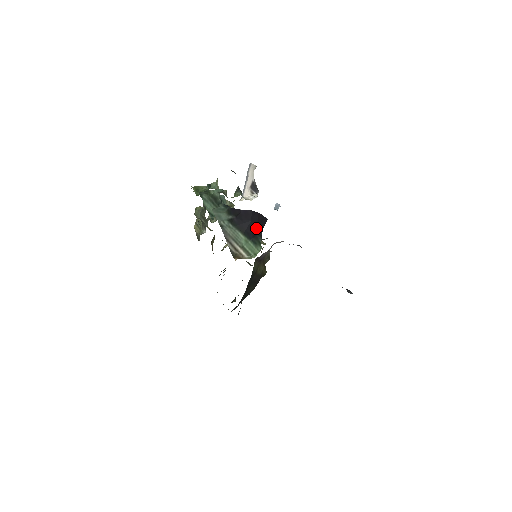
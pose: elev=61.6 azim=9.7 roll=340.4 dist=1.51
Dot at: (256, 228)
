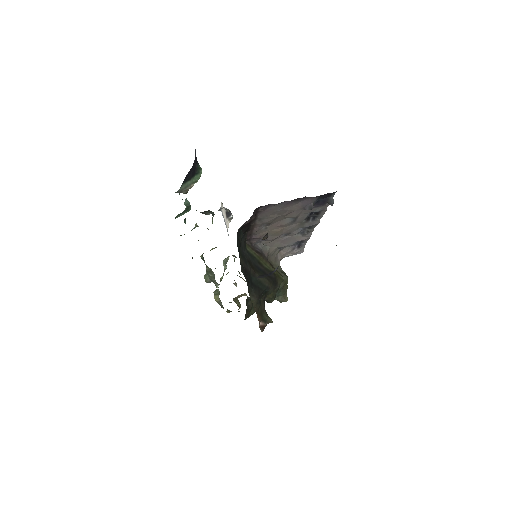
Dot at: occluded
